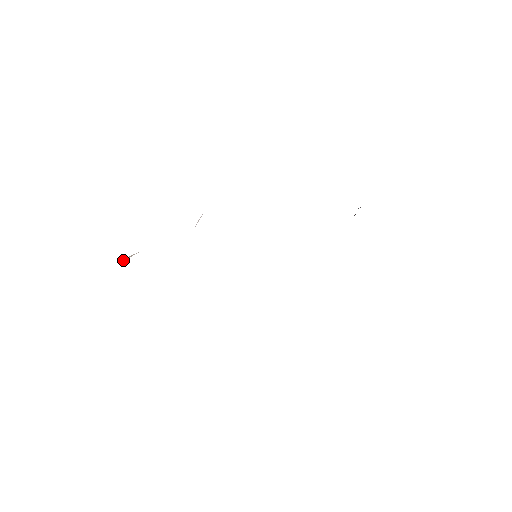
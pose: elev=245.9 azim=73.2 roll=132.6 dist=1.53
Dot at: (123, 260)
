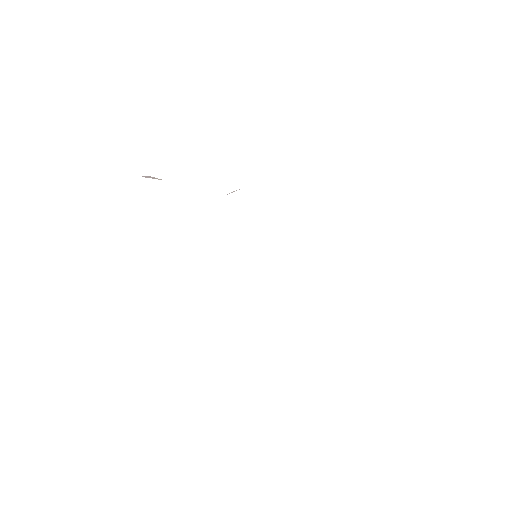
Dot at: (146, 176)
